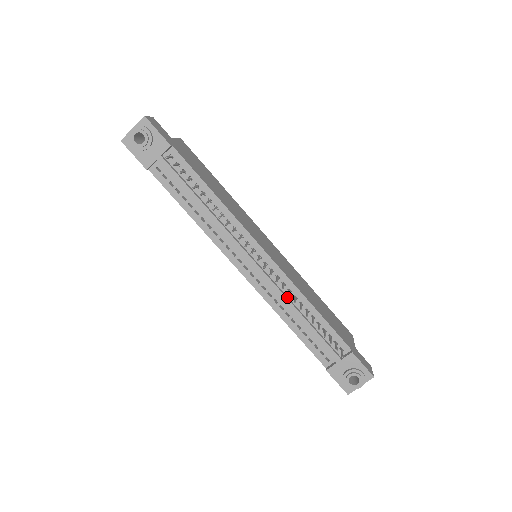
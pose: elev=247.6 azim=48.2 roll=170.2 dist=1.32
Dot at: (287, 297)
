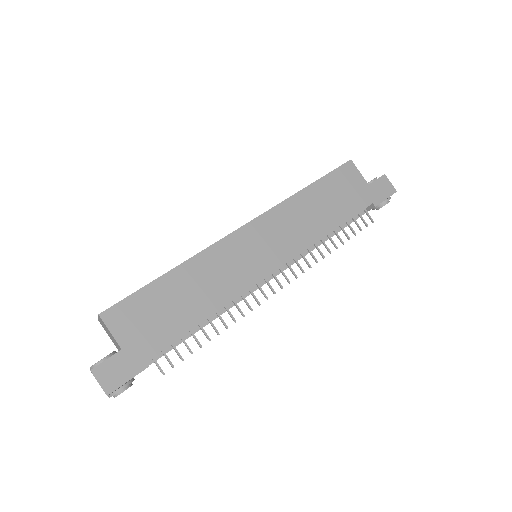
Dot at: occluded
